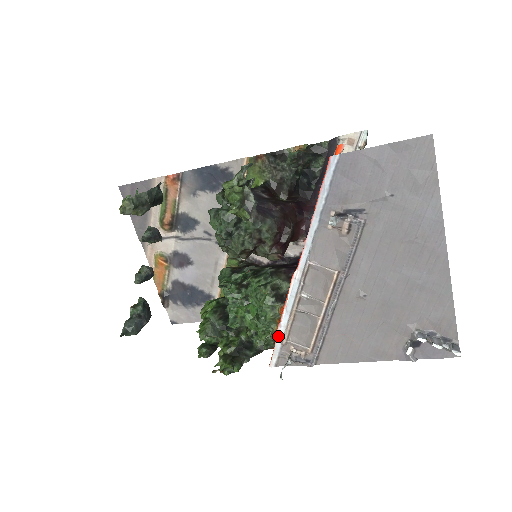
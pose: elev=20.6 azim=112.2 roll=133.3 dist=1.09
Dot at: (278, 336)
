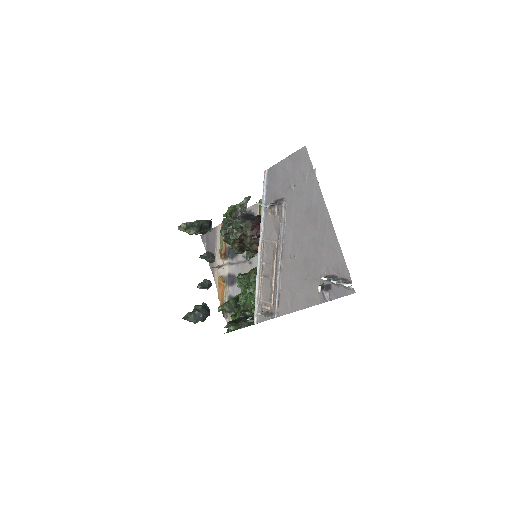
Dot at: (255, 298)
